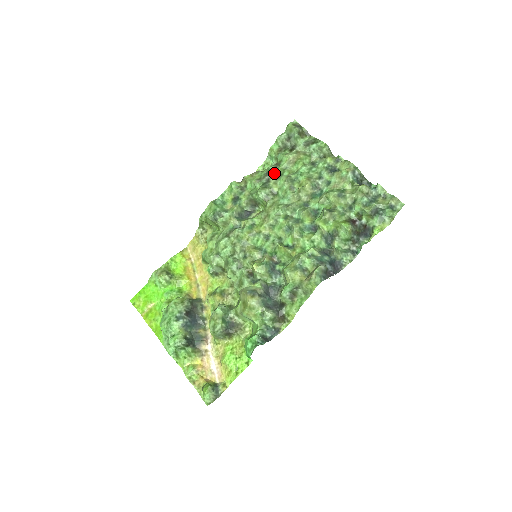
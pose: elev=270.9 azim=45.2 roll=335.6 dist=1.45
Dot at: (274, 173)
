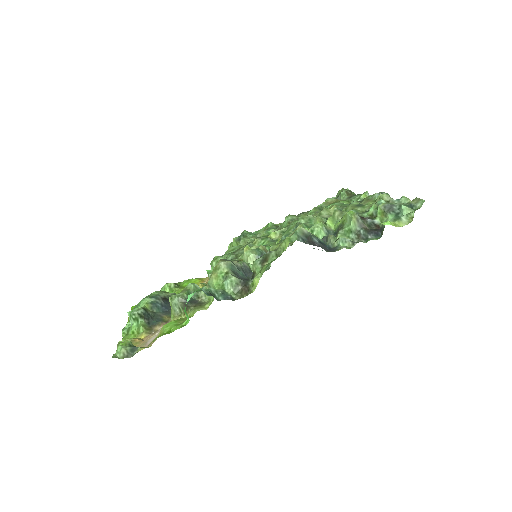
Dot at: occluded
